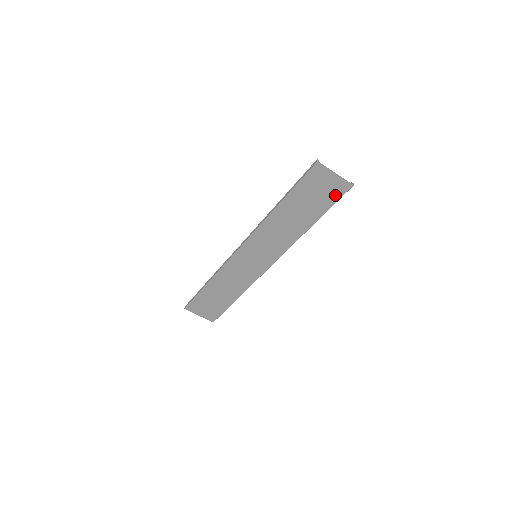
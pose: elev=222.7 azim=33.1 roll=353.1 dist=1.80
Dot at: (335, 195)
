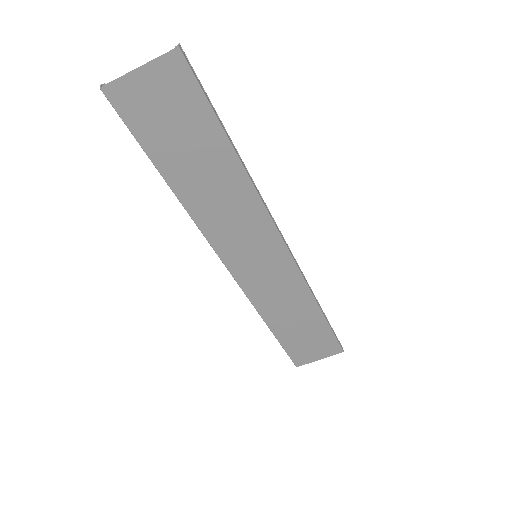
Dot at: (187, 90)
